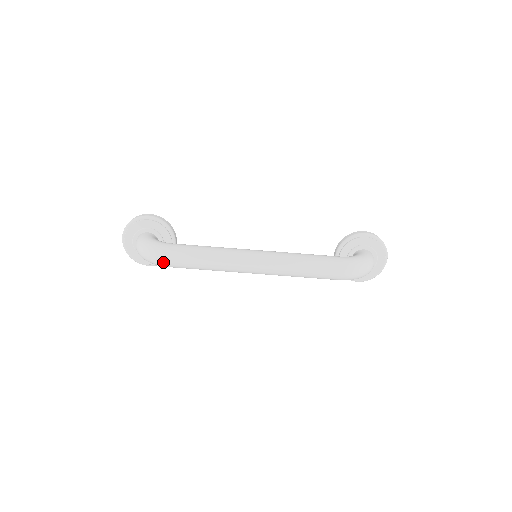
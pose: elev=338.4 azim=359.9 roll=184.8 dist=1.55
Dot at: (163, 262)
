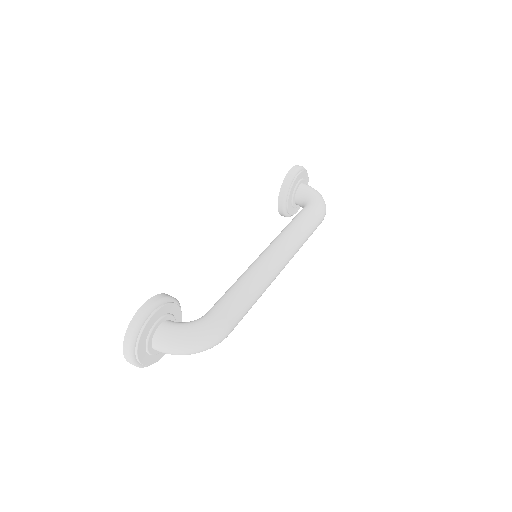
Dot at: occluded
